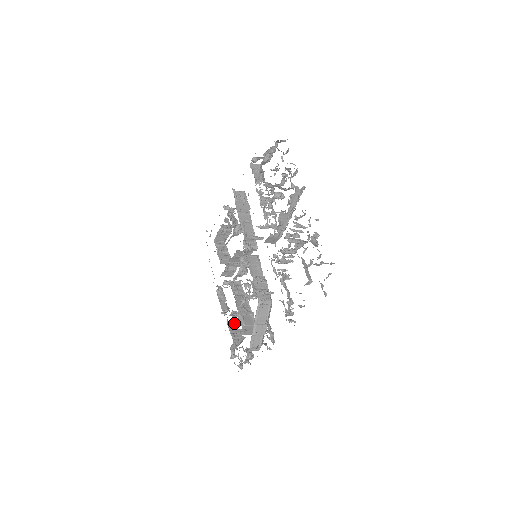
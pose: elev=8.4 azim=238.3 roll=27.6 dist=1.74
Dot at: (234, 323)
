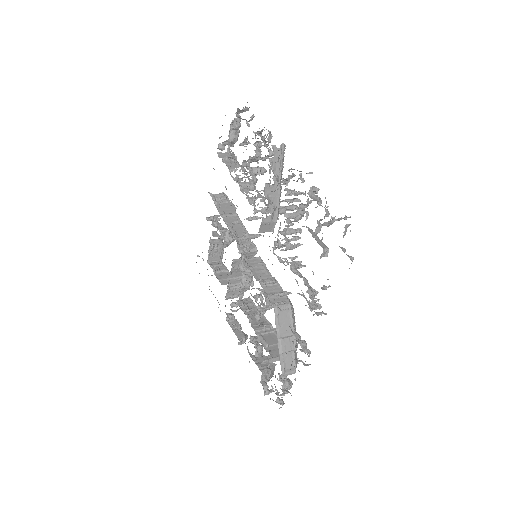
Dot at: (257, 350)
